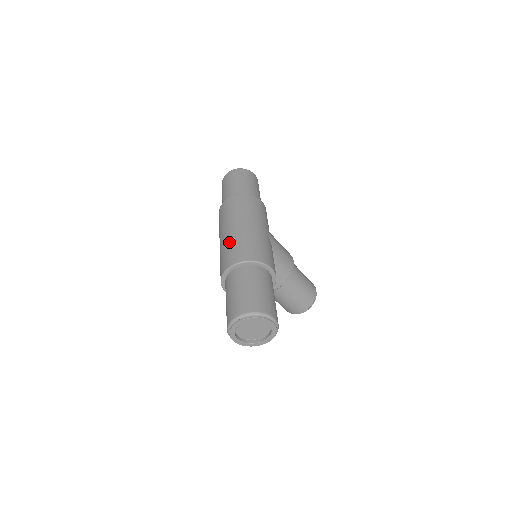
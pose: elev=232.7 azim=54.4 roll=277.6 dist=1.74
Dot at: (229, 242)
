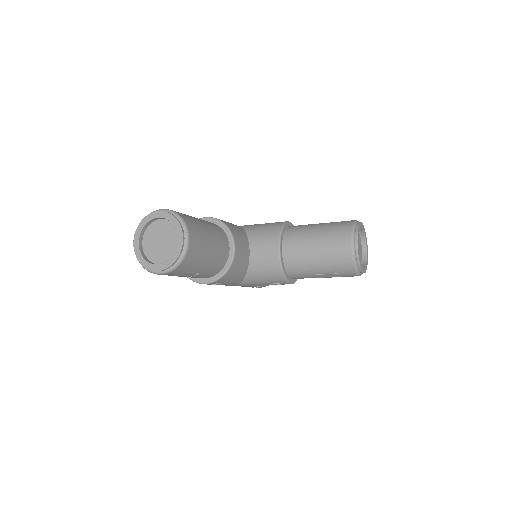
Dot at: occluded
